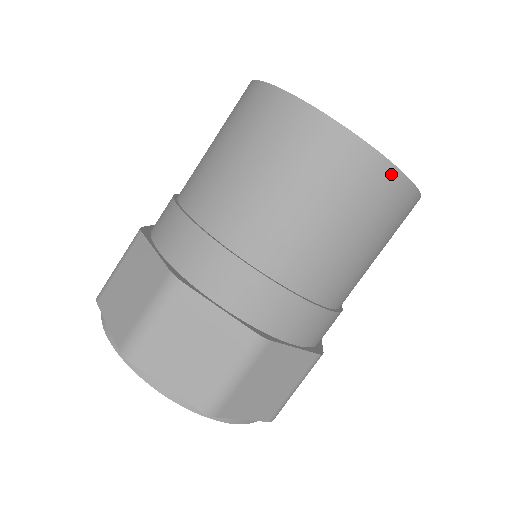
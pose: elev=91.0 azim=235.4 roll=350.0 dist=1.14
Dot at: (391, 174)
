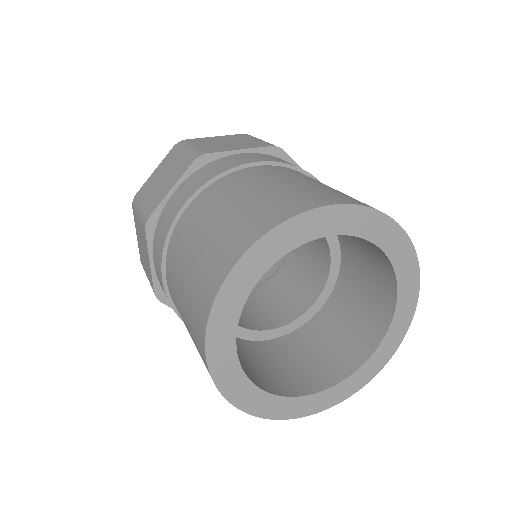
Dot at: occluded
